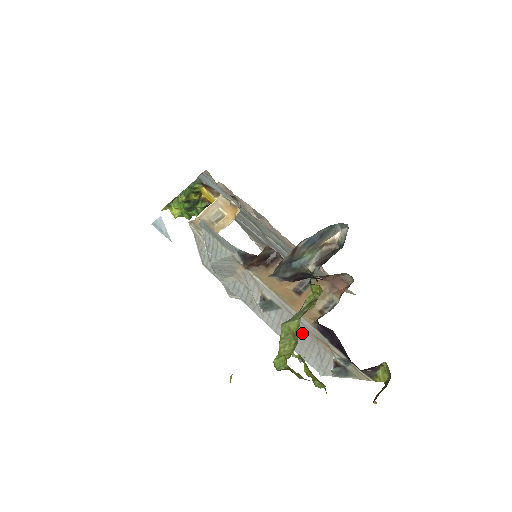
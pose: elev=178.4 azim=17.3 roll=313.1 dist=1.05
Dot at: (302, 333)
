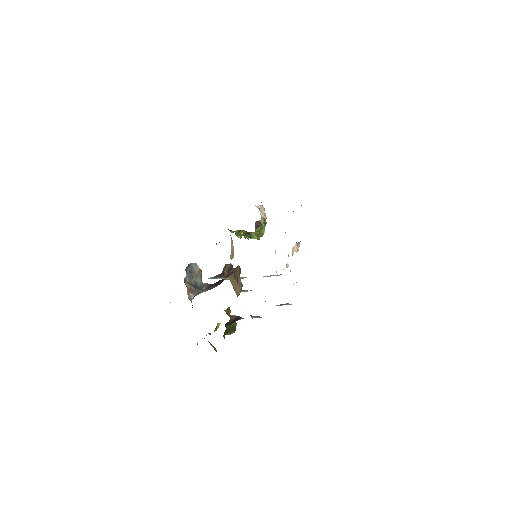
Dot at: occluded
